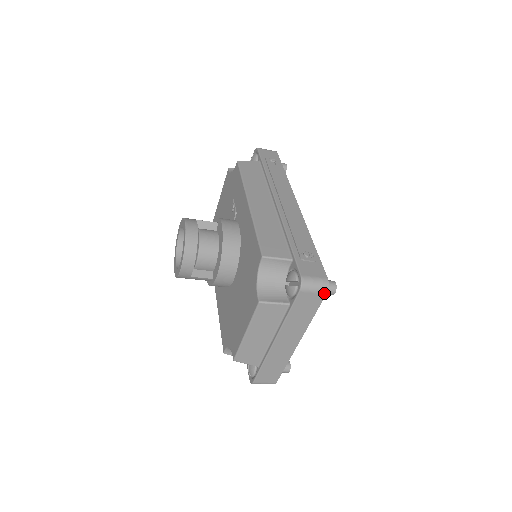
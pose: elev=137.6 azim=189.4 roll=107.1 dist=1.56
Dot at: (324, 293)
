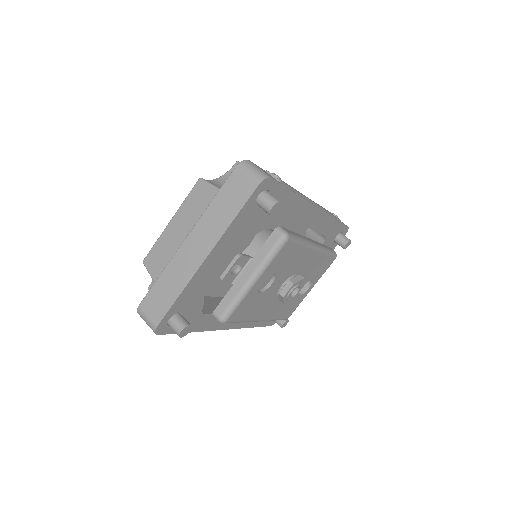
Dot at: (257, 183)
